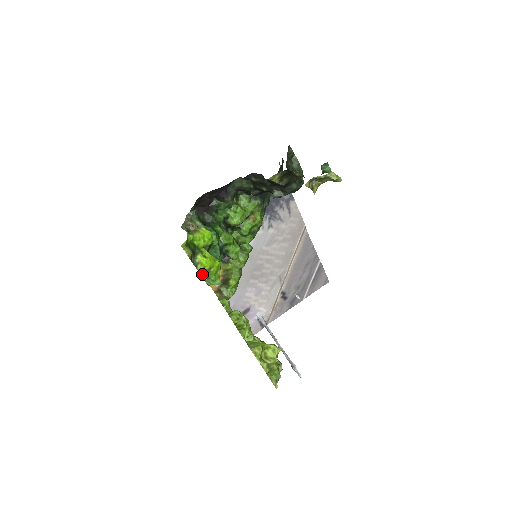
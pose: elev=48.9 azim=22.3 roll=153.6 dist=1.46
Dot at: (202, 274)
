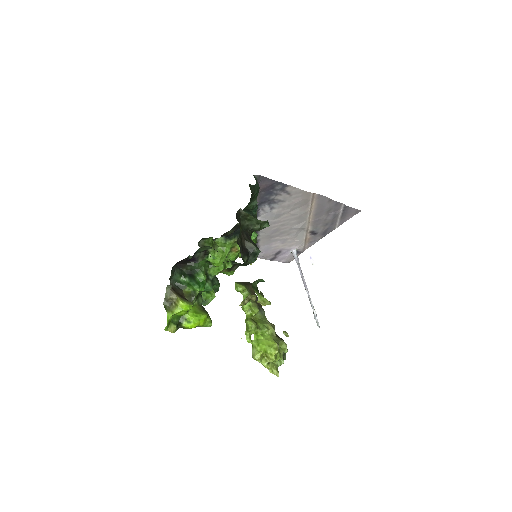
Dot at: occluded
